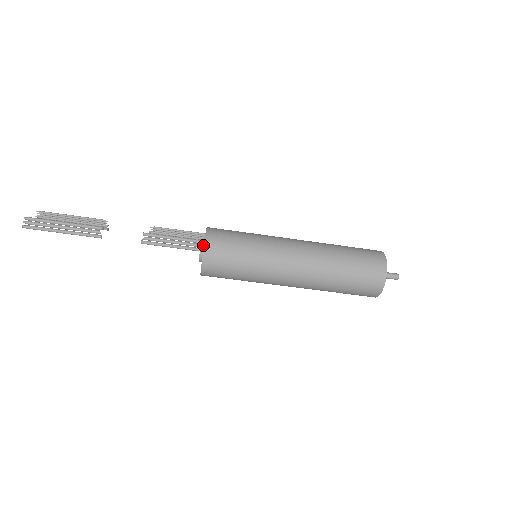
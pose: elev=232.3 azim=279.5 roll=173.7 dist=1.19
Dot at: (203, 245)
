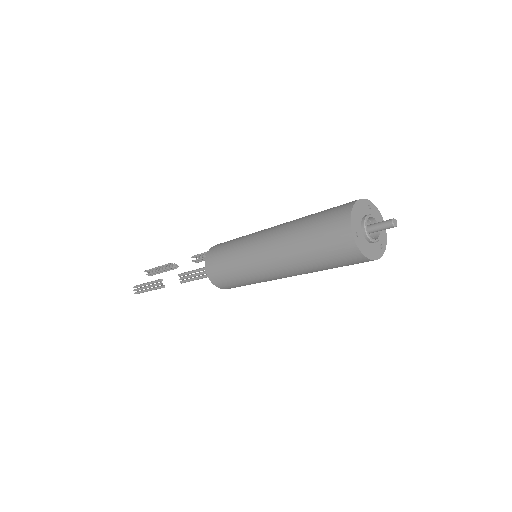
Dot at: occluded
